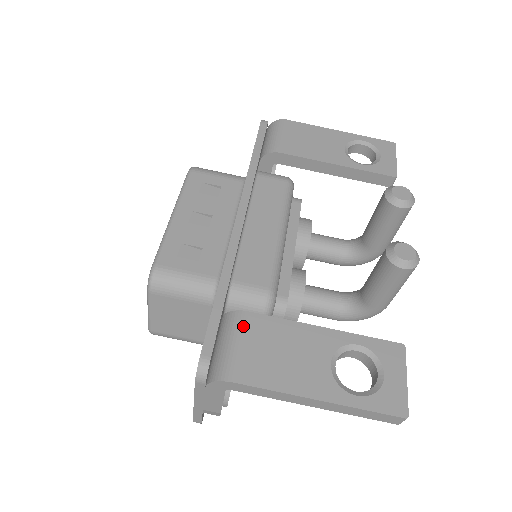
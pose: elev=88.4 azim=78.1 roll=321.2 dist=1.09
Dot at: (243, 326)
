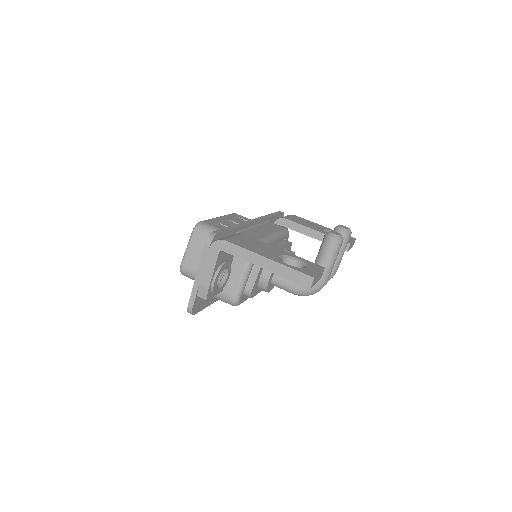
Dot at: (239, 235)
